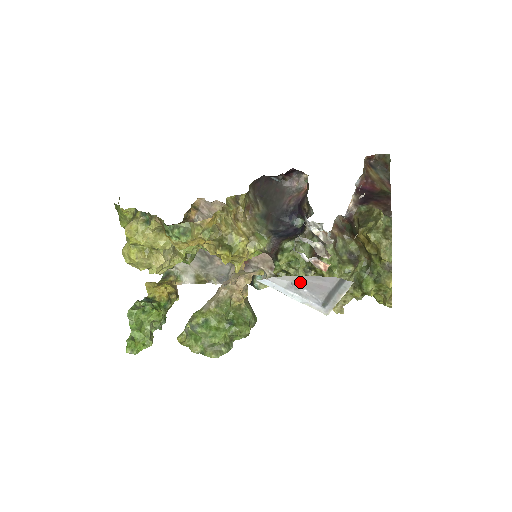
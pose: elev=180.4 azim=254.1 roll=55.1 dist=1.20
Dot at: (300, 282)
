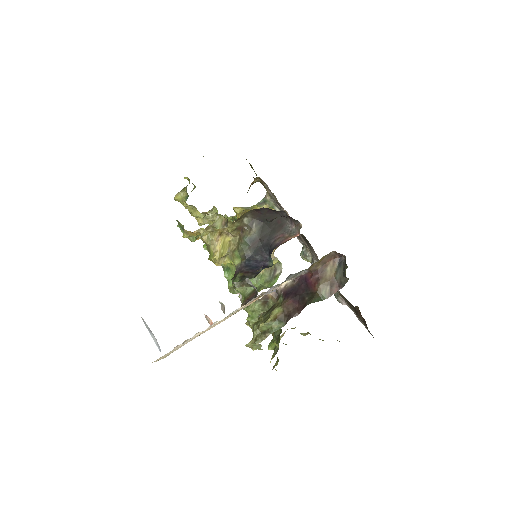
Dot at: (152, 333)
